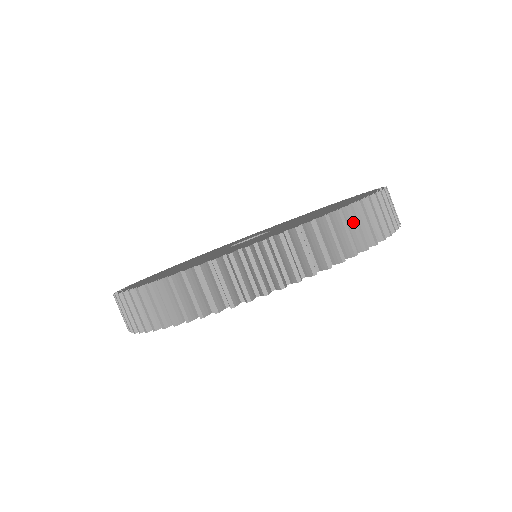
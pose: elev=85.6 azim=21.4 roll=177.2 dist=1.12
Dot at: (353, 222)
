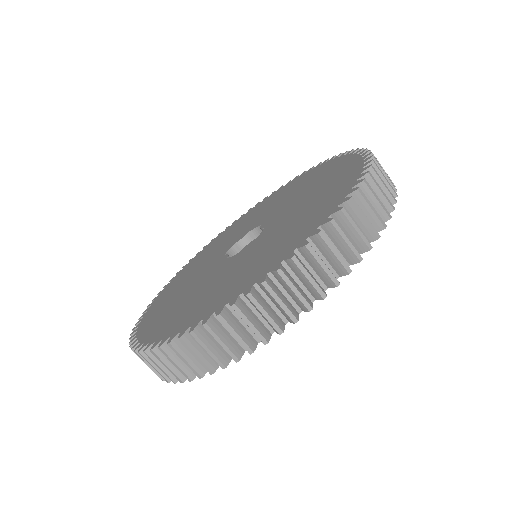
Dot at: (358, 215)
